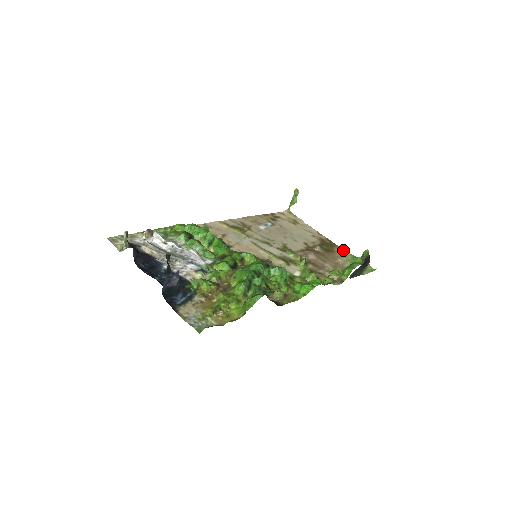
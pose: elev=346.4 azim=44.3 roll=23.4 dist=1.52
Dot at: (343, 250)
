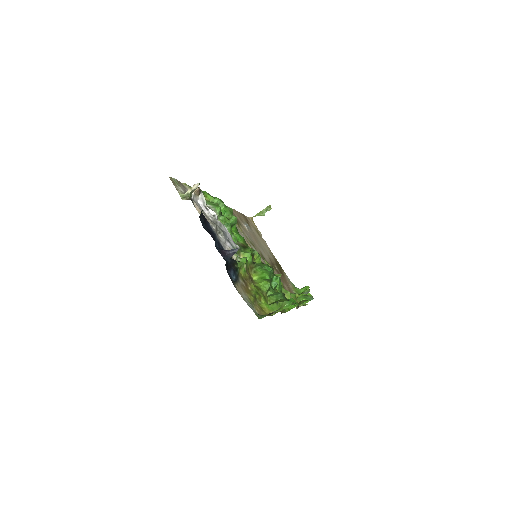
Dot at: (287, 276)
